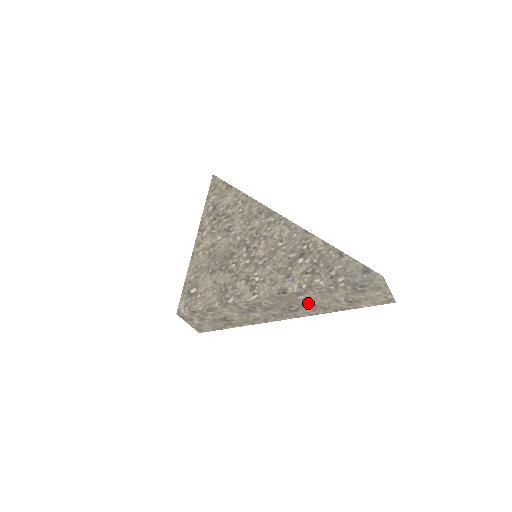
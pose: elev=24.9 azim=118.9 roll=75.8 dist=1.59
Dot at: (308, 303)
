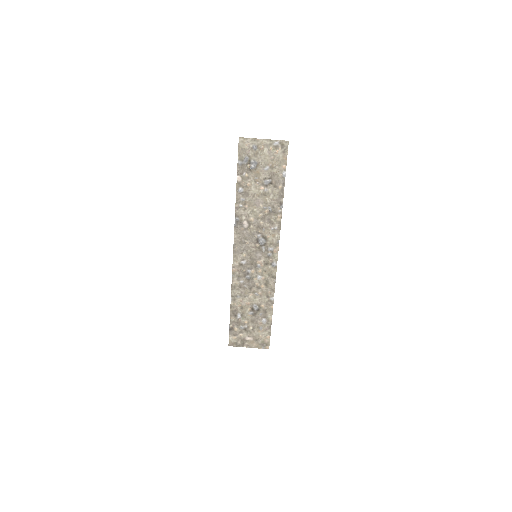
Dot at: (257, 222)
